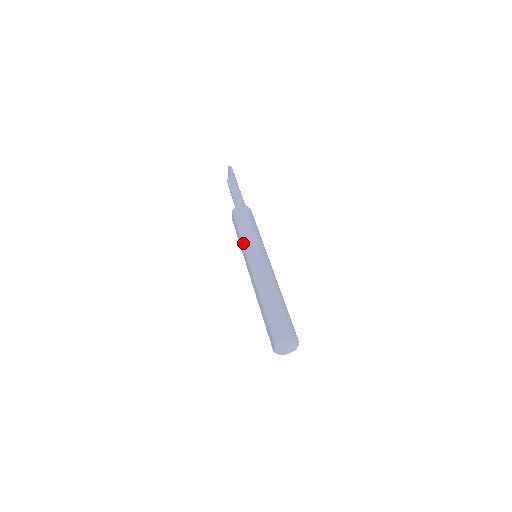
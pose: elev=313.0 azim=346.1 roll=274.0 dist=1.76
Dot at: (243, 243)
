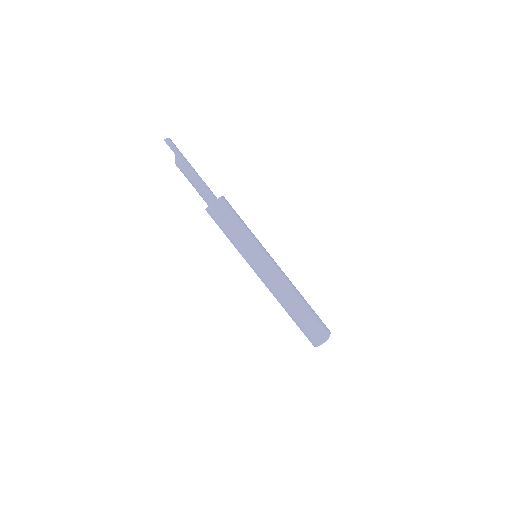
Dot at: (239, 251)
